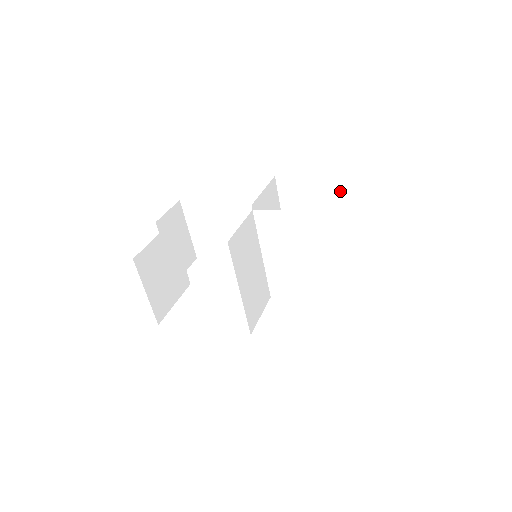
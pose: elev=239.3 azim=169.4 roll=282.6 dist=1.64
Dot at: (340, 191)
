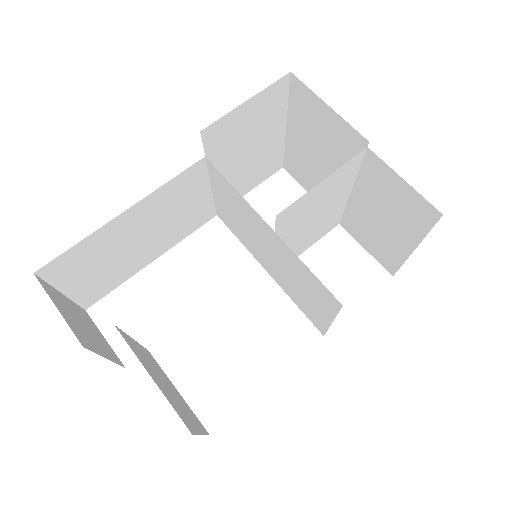
Dot at: (284, 97)
